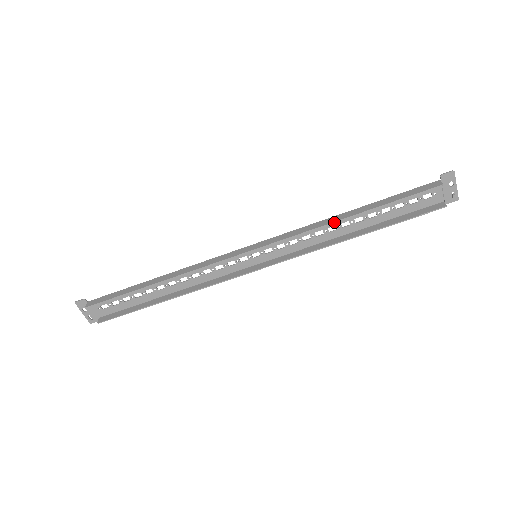
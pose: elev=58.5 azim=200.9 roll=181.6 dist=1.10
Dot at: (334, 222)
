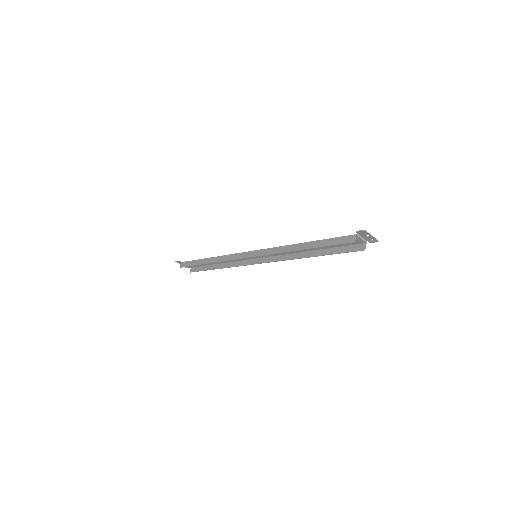
Dot at: (291, 251)
